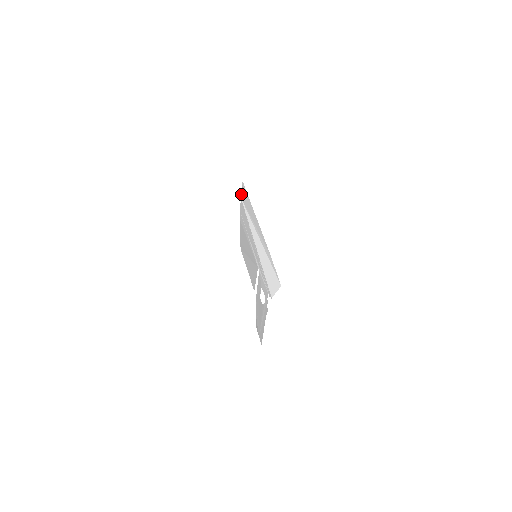
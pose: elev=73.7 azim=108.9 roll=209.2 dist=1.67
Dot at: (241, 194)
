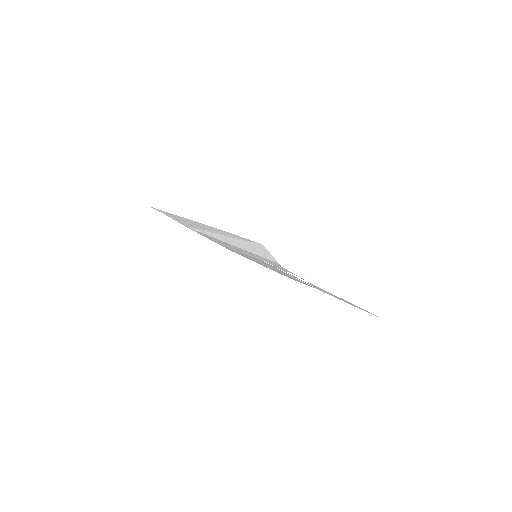
Dot at: (178, 222)
